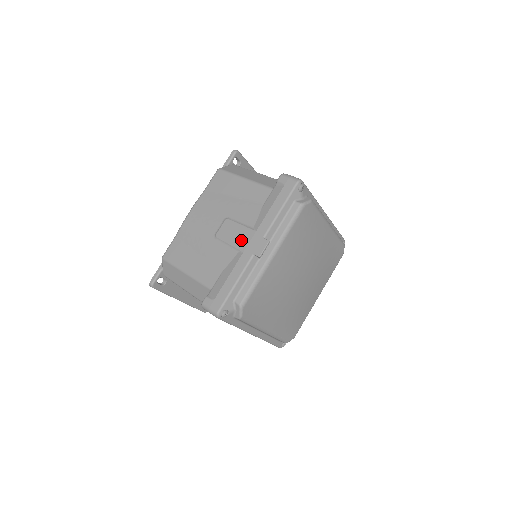
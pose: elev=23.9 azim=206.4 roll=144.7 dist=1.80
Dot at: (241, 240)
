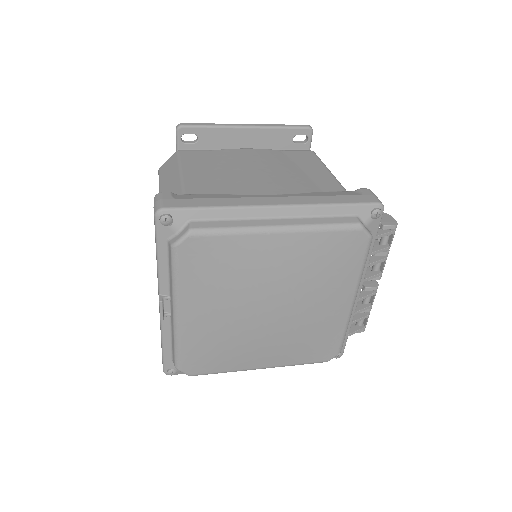
Dot at: occluded
